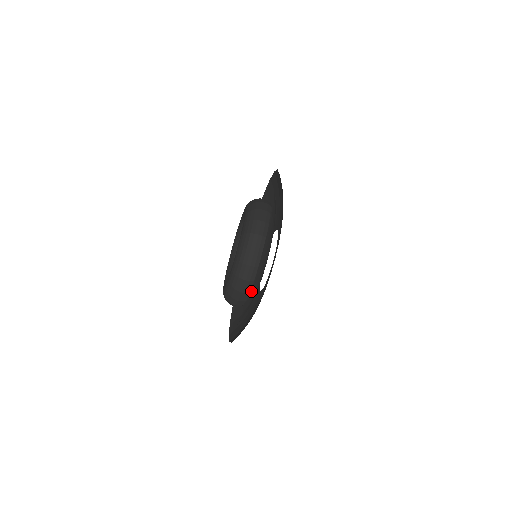
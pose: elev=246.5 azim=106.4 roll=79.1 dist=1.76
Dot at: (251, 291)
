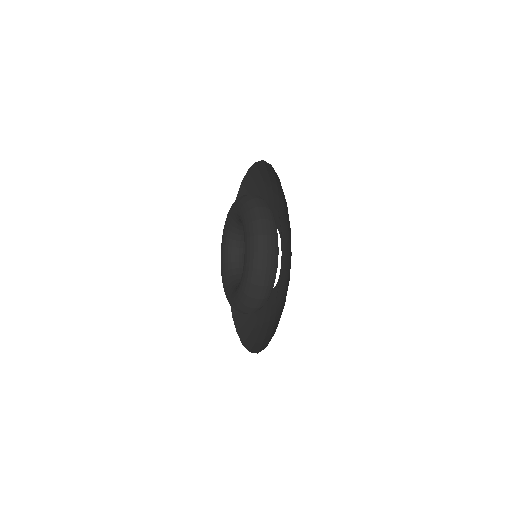
Dot at: occluded
